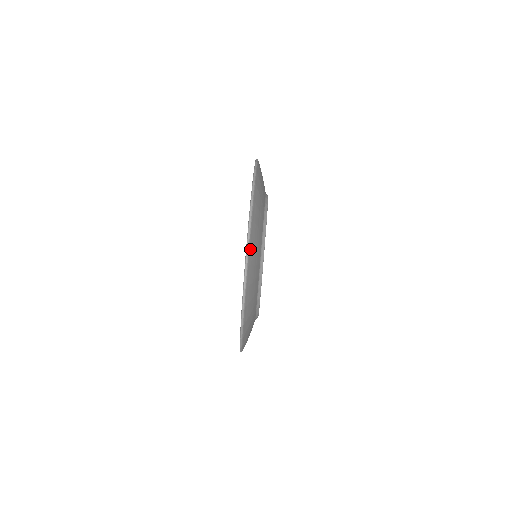
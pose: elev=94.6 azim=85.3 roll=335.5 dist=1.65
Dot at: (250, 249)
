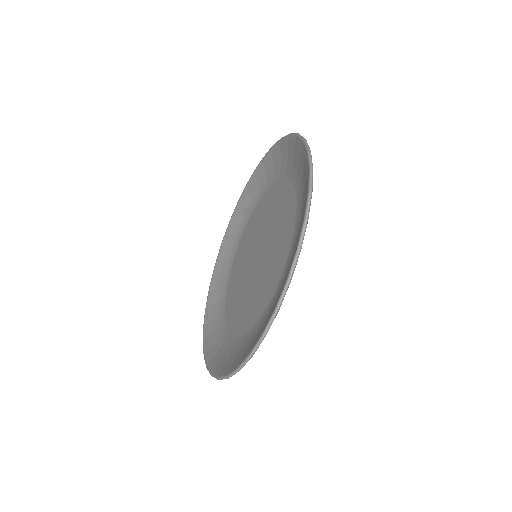
Dot at: (275, 317)
